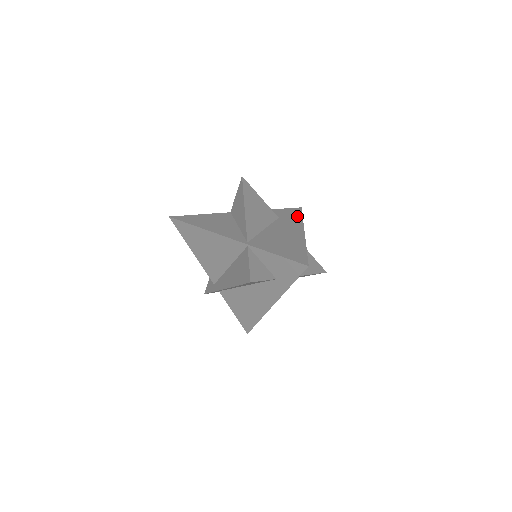
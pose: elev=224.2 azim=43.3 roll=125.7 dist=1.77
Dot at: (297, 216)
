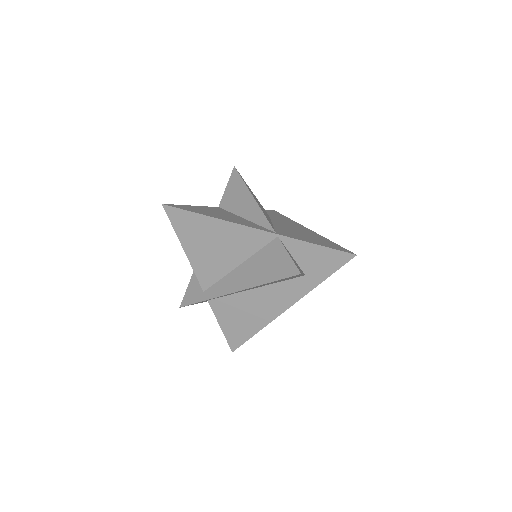
Dot at: (283, 216)
